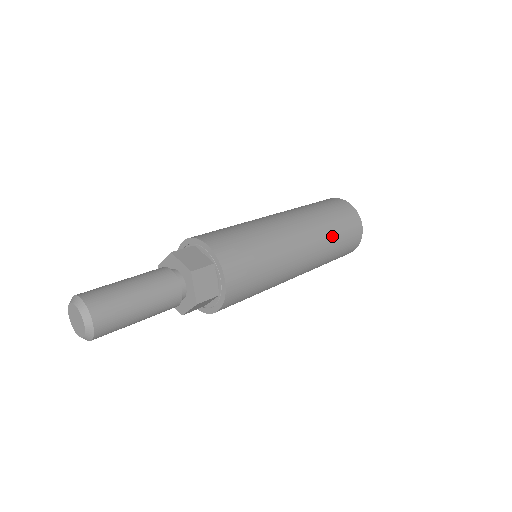
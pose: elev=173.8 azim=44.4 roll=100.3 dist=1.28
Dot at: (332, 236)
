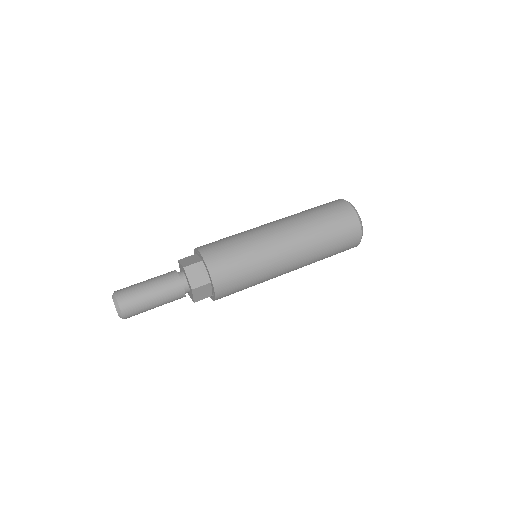
Dot at: (318, 227)
